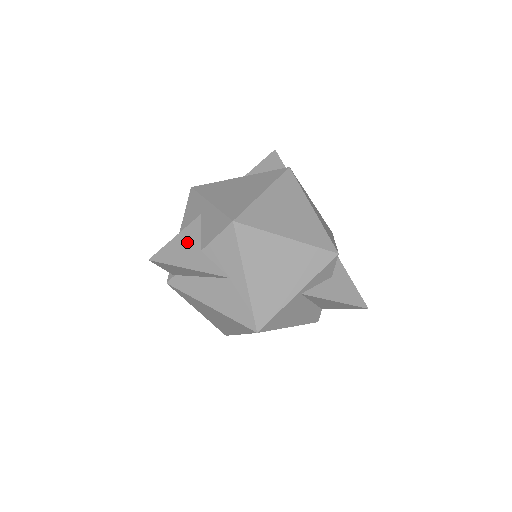
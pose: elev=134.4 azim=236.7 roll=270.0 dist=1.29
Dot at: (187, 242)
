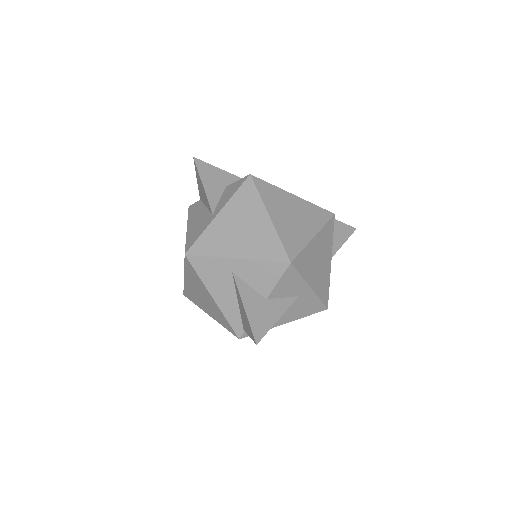
Dot at: (254, 303)
